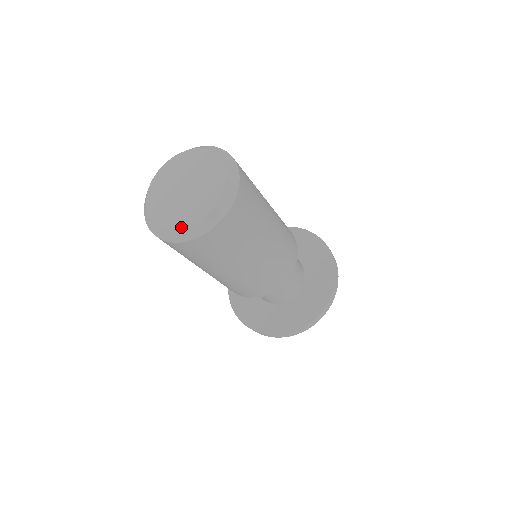
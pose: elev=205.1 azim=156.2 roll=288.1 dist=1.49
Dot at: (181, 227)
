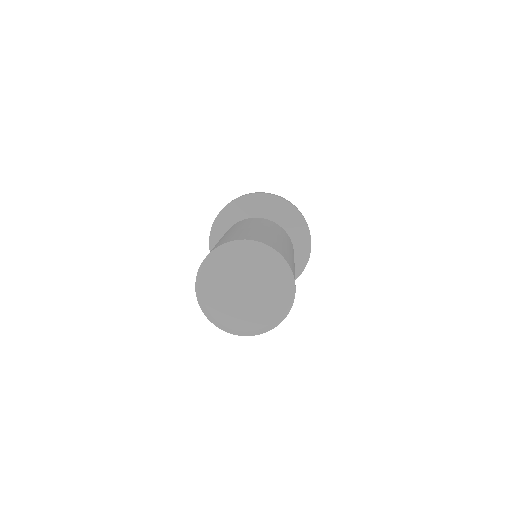
Dot at: (247, 330)
